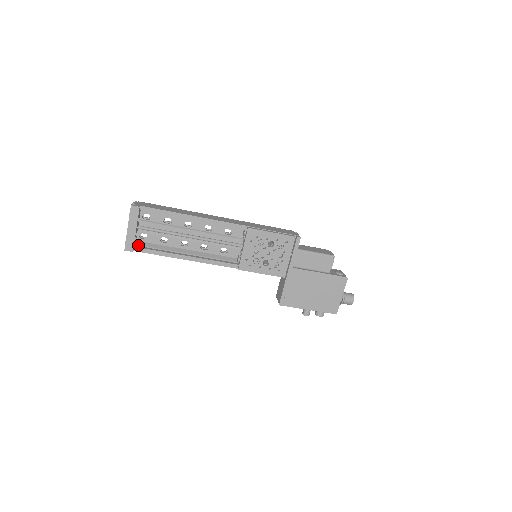
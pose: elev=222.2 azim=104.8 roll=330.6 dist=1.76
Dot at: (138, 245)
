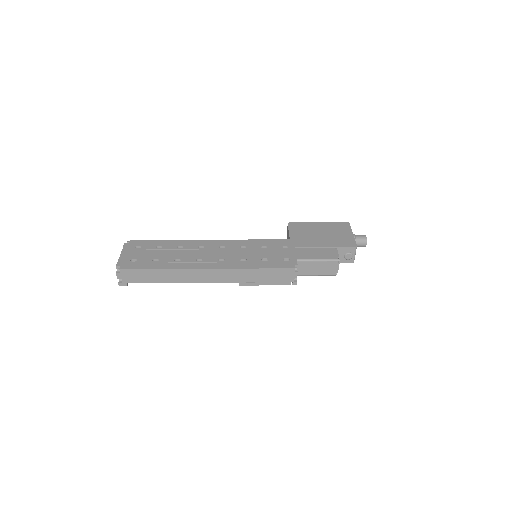
Dot at: occluded
